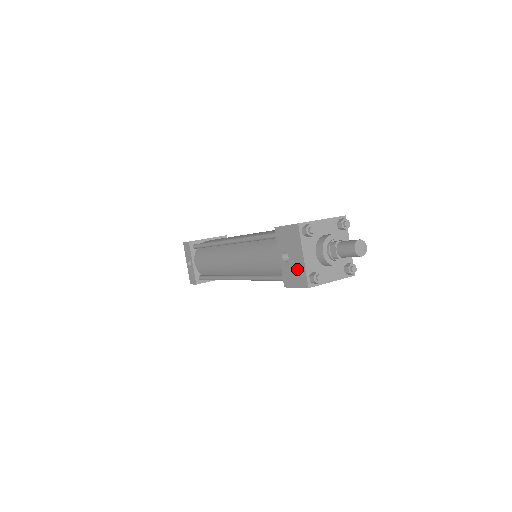
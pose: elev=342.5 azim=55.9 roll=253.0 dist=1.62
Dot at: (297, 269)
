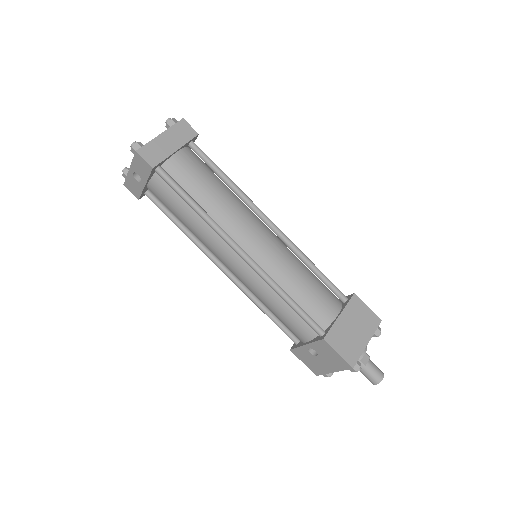
Dot at: (317, 366)
